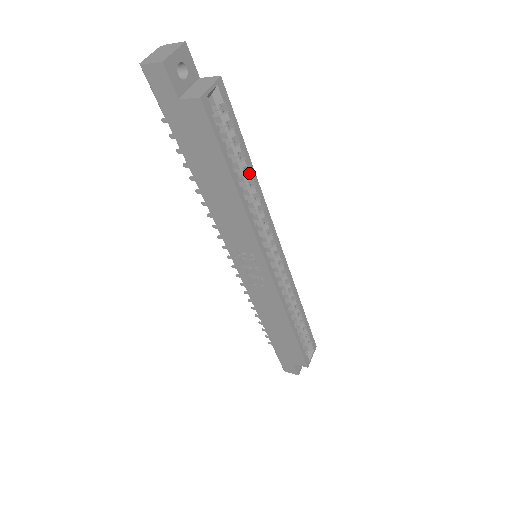
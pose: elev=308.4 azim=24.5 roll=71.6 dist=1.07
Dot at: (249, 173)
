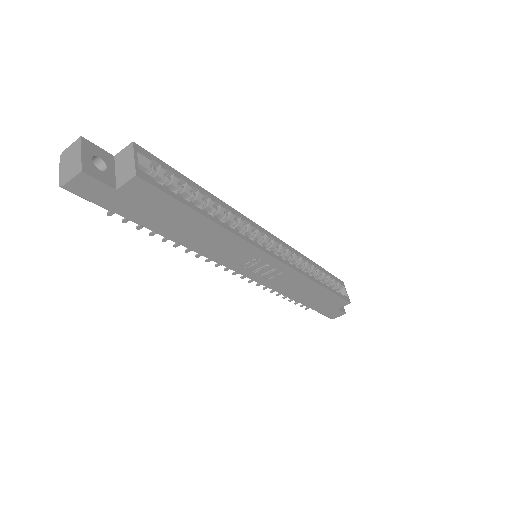
Dot at: (209, 199)
